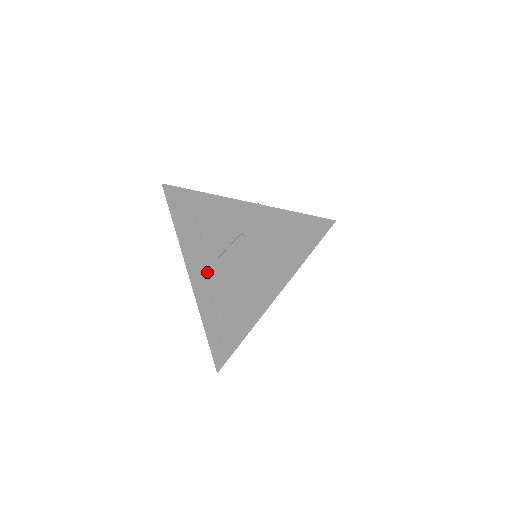
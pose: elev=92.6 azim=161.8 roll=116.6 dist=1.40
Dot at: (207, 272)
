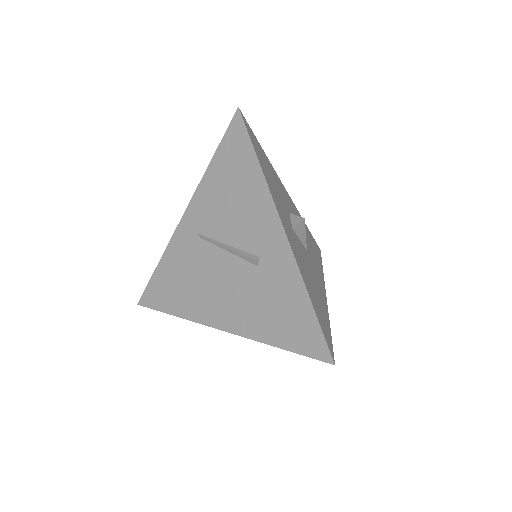
Dot at: (200, 237)
